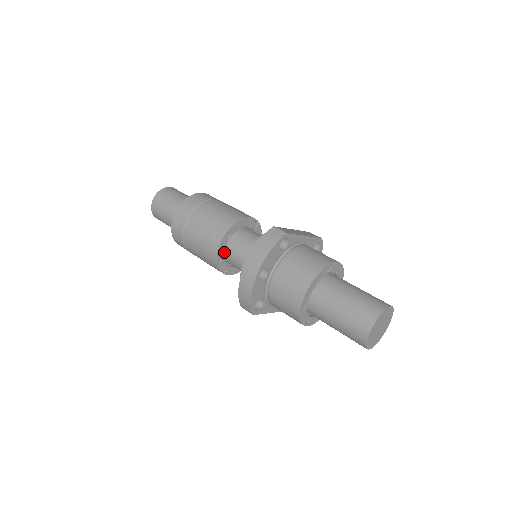
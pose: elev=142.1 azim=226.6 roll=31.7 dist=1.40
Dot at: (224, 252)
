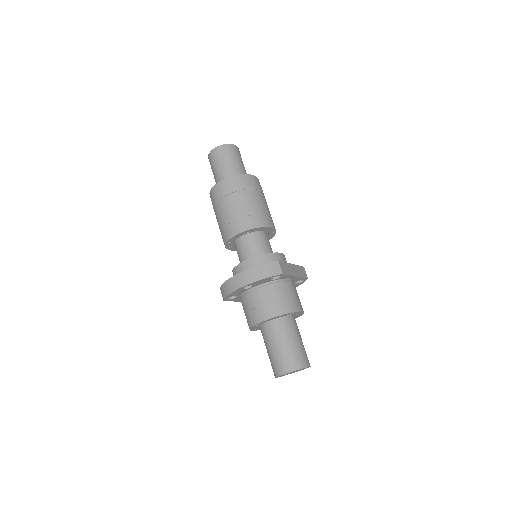
Dot at: (236, 238)
